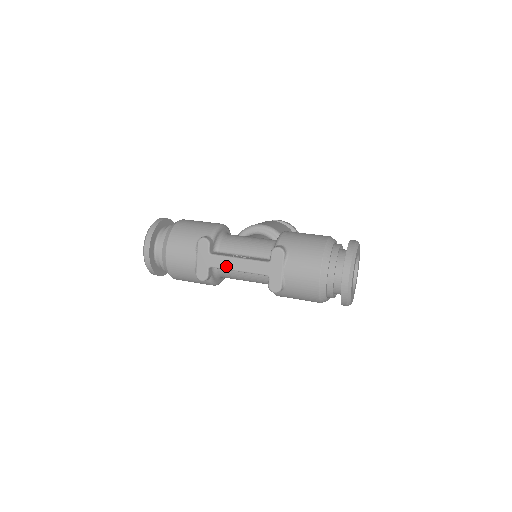
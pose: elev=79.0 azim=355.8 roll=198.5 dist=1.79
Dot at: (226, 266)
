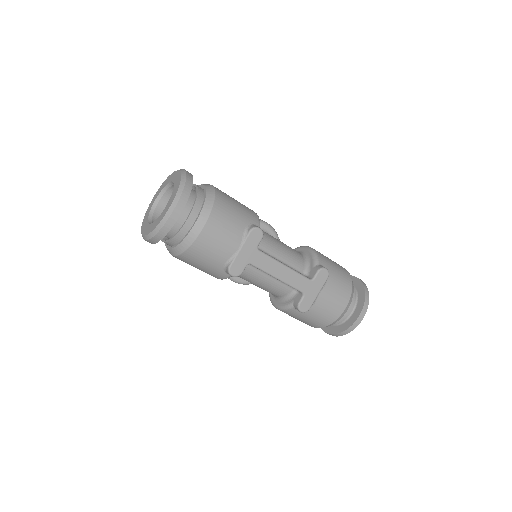
Dot at: (269, 269)
